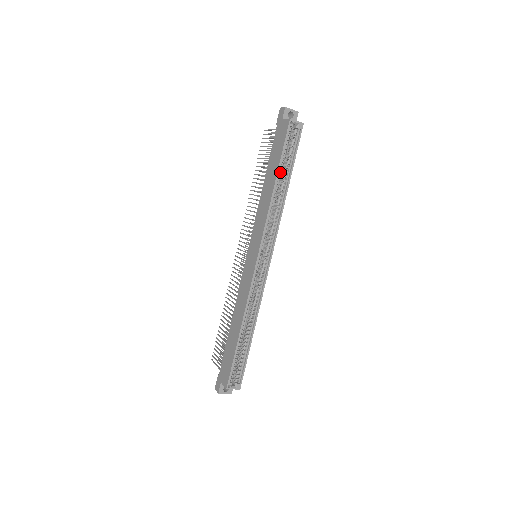
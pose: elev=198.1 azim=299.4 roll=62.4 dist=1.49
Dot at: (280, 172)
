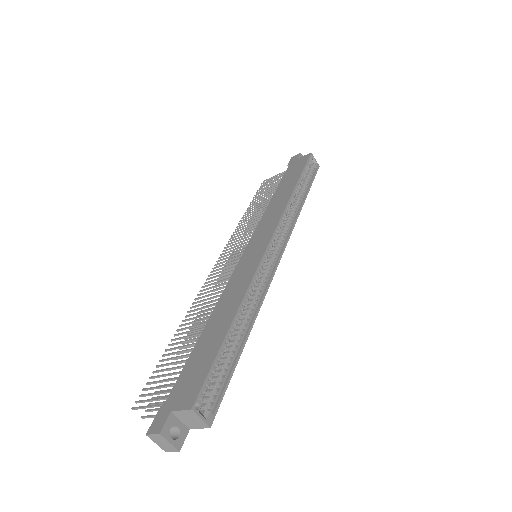
Dot at: (298, 185)
